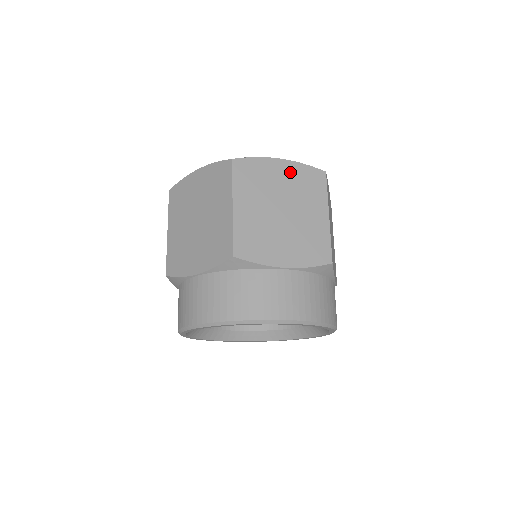
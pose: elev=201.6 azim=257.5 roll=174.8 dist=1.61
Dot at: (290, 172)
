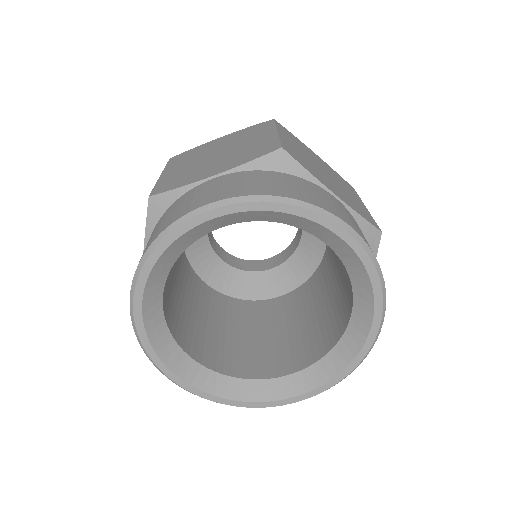
Dot at: (231, 137)
